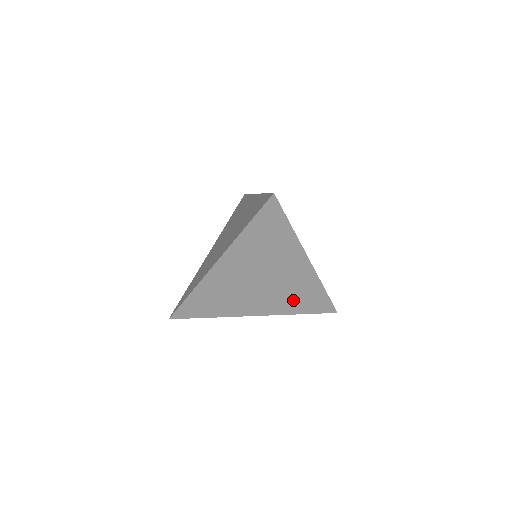
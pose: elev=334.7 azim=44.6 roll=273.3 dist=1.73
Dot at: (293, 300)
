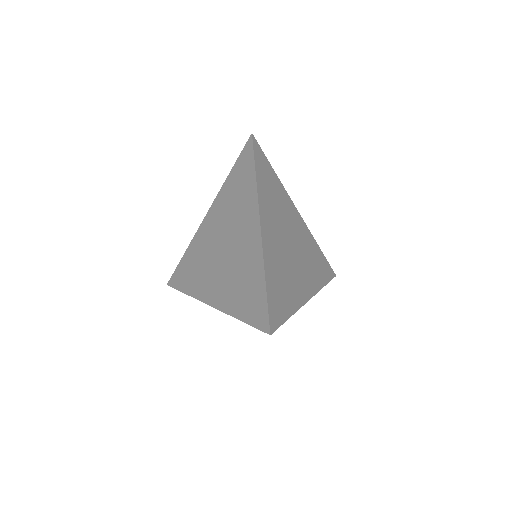
Dot at: (314, 267)
